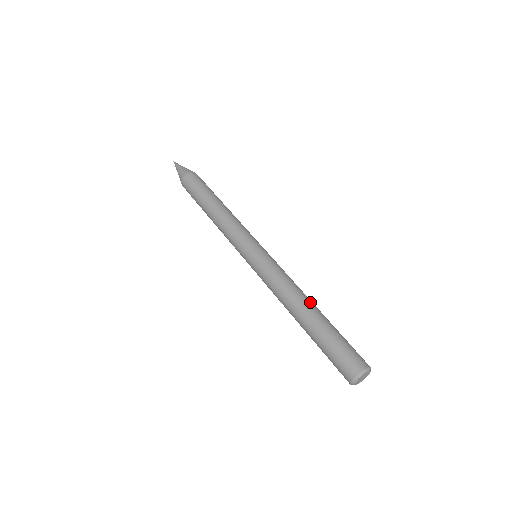
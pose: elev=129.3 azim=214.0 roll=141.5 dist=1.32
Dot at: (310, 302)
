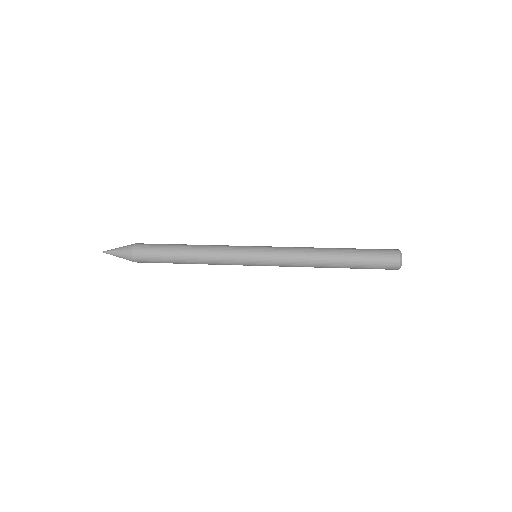
Dot at: occluded
